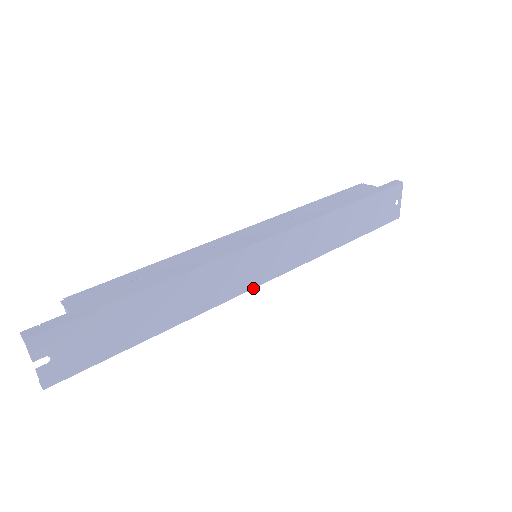
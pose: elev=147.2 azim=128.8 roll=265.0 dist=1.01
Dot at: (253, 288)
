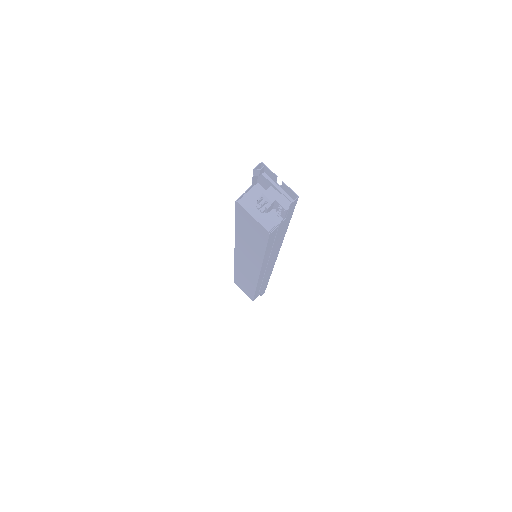
Dot at: occluded
